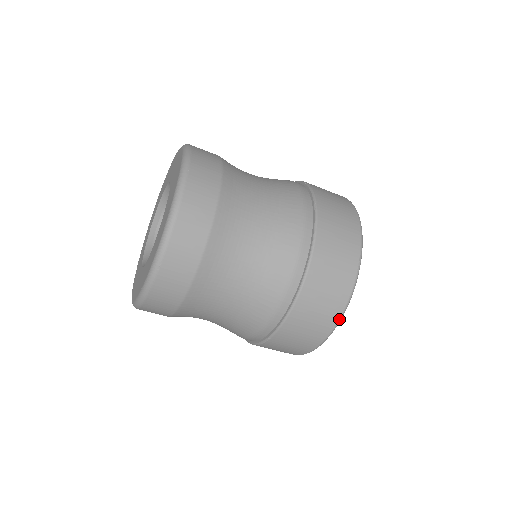
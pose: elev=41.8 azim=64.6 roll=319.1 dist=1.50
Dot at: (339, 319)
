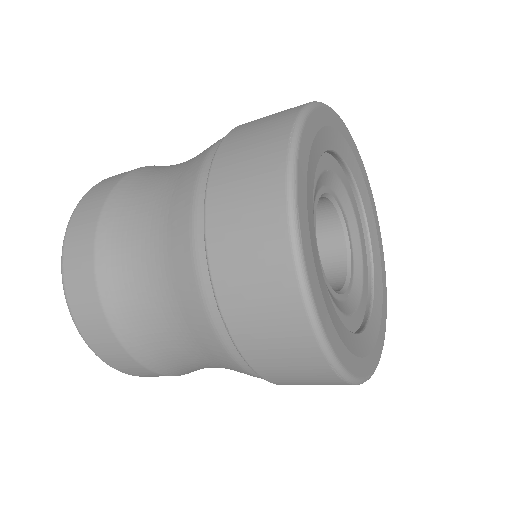
Dot at: (288, 222)
